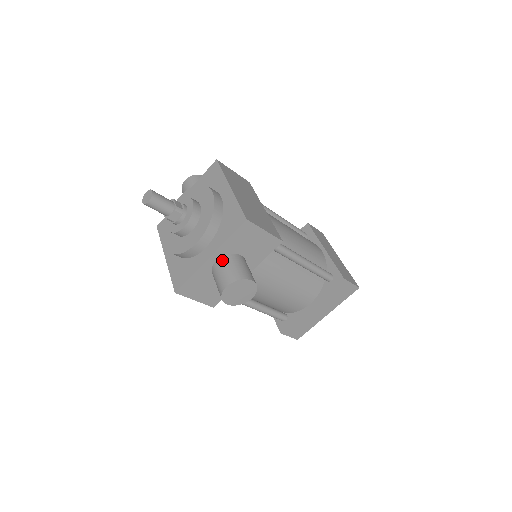
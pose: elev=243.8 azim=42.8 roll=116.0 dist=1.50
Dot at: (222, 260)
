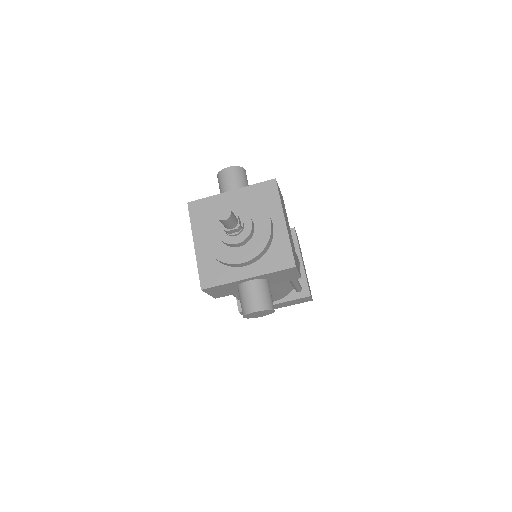
Dot at: (256, 283)
